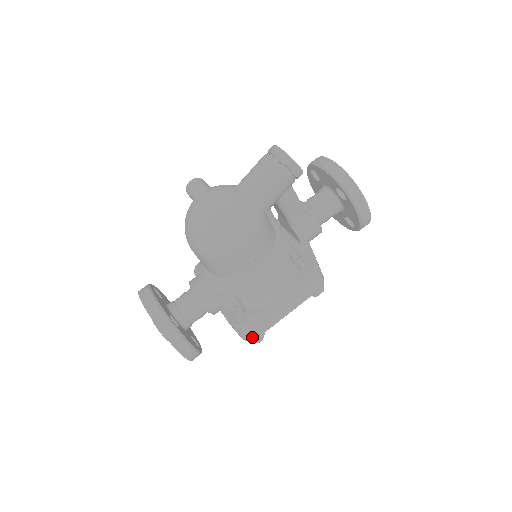
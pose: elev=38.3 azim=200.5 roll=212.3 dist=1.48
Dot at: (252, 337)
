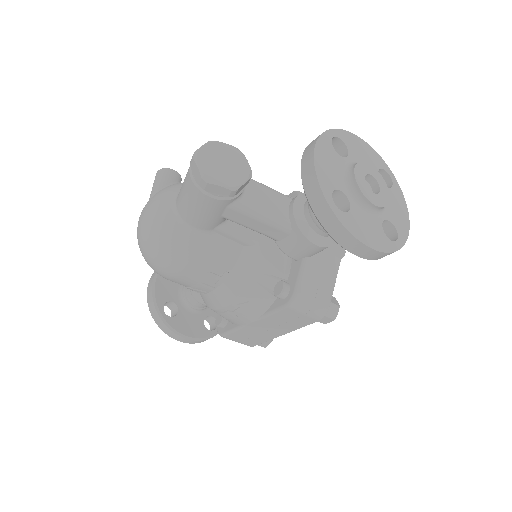
Dot at: (246, 344)
